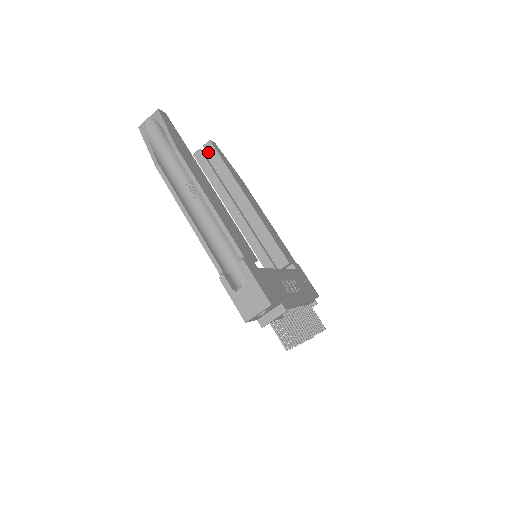
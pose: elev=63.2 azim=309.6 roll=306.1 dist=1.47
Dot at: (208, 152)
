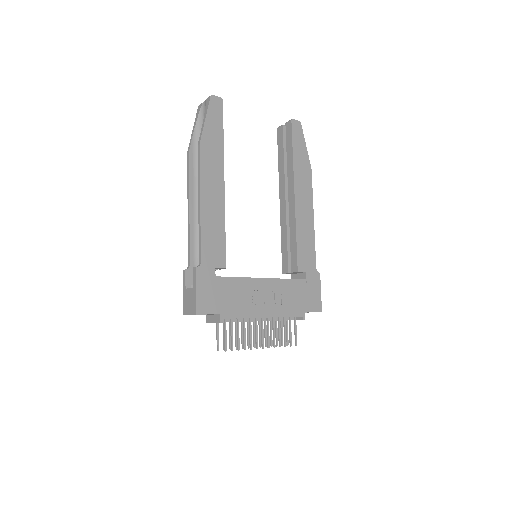
Dot at: (286, 131)
